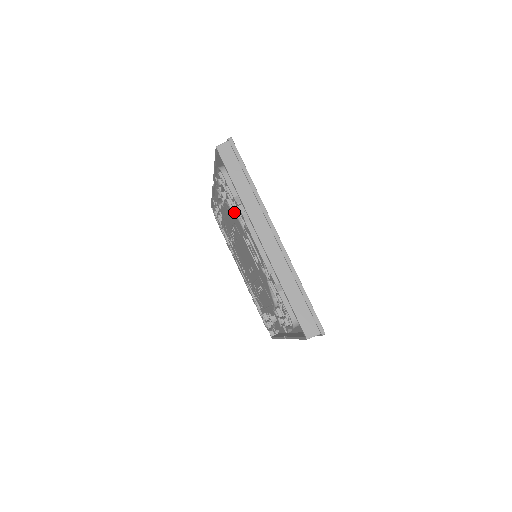
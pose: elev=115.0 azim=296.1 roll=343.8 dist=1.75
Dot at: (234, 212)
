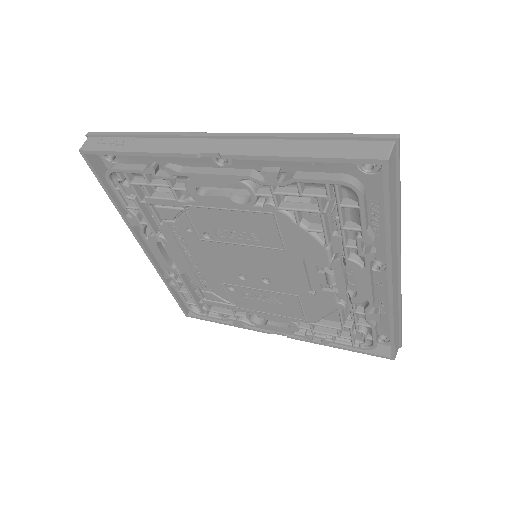
Dot at: (312, 233)
